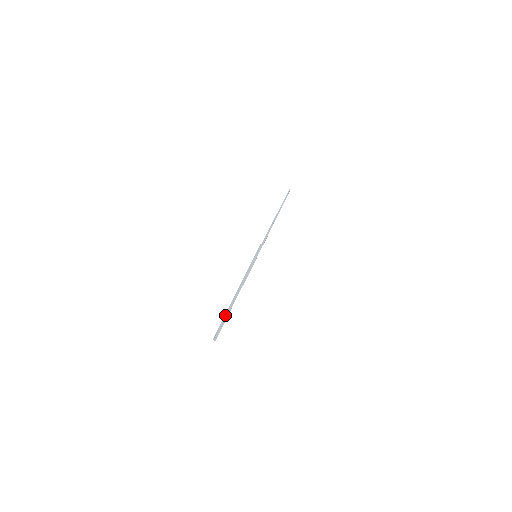
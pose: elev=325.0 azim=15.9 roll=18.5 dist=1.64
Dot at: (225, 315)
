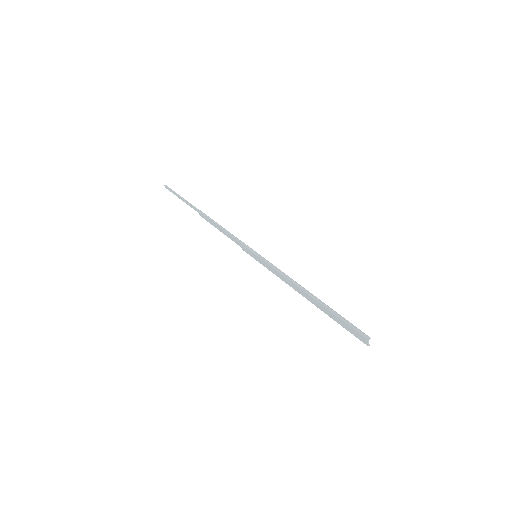
Dot at: (341, 319)
